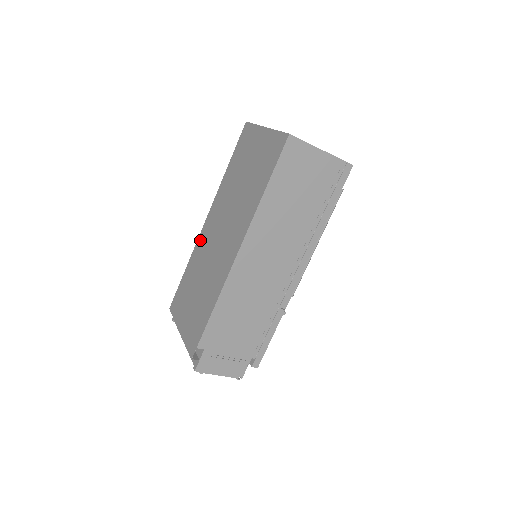
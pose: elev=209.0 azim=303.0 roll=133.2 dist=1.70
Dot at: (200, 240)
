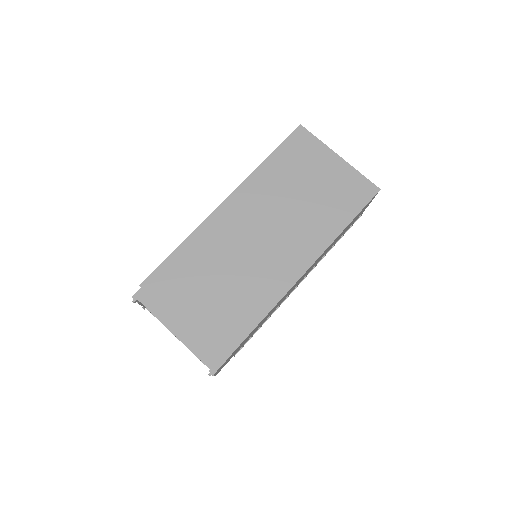
Dot at: (215, 222)
